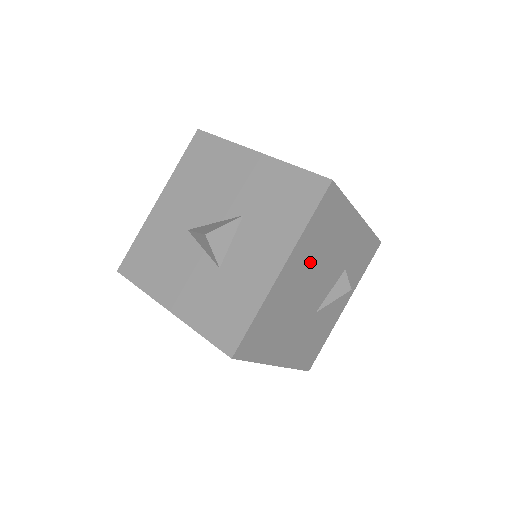
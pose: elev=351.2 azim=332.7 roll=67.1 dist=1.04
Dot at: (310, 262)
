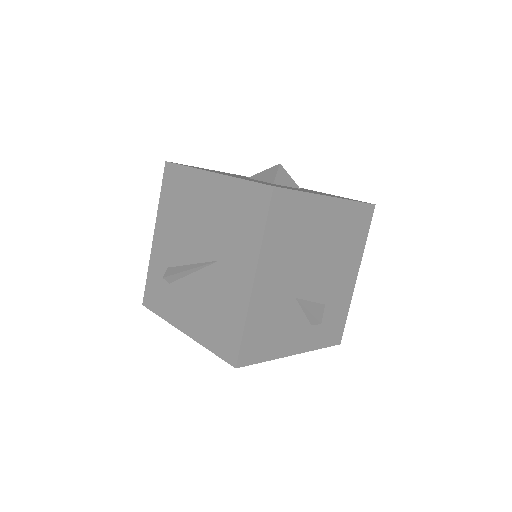
Dot at: (333, 235)
